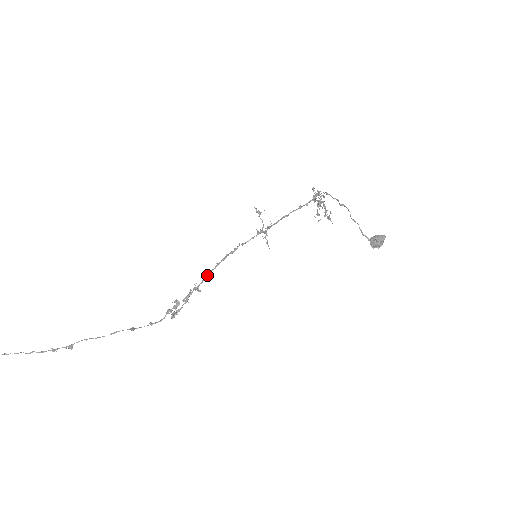
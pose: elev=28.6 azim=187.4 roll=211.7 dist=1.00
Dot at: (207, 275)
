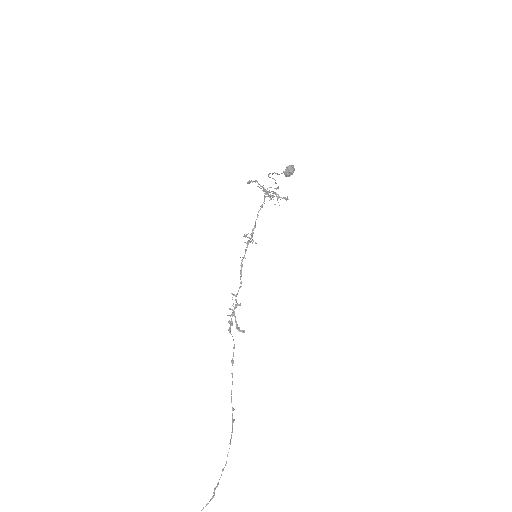
Dot at: occluded
